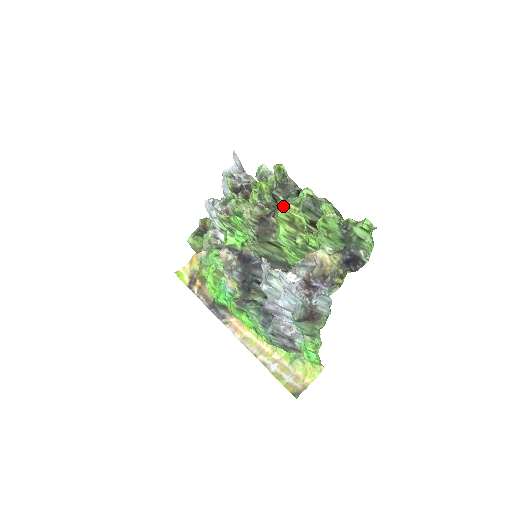
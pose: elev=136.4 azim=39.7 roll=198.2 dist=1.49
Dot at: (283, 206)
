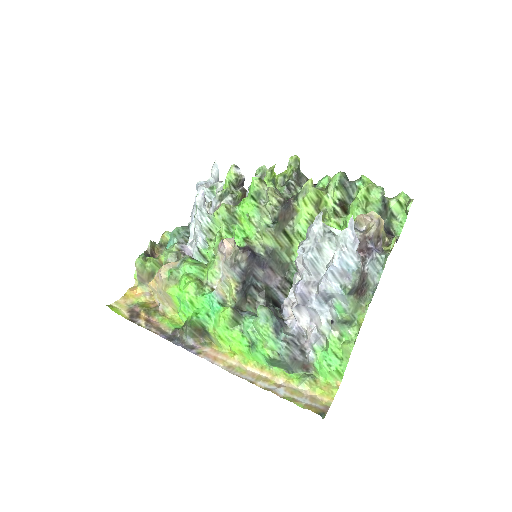
Dot at: (313, 185)
